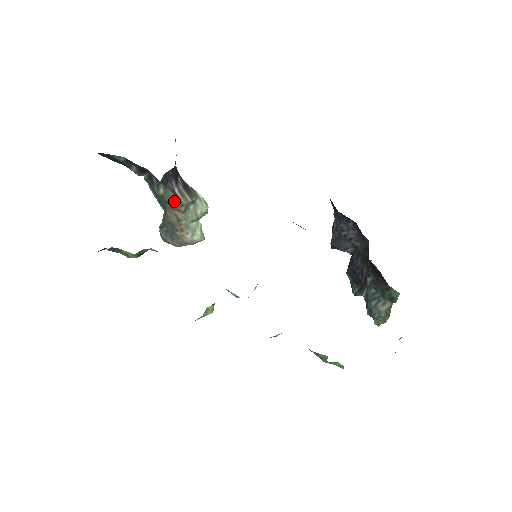
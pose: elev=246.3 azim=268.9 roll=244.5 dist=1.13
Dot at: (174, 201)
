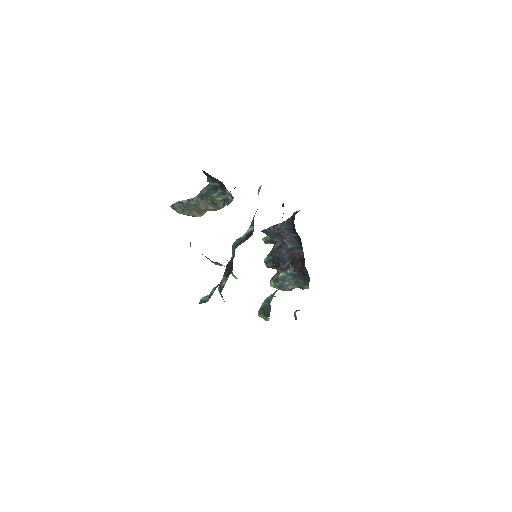
Dot at: (220, 205)
